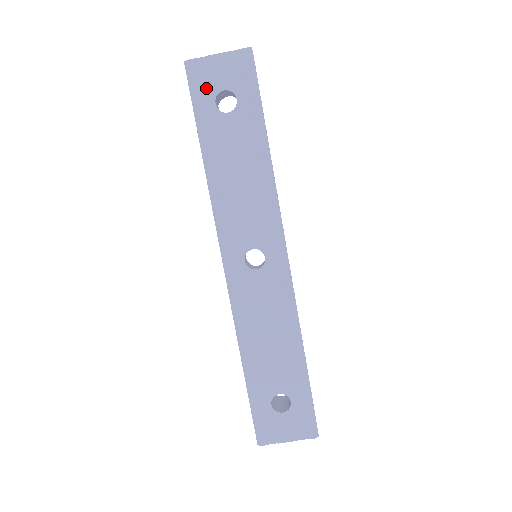
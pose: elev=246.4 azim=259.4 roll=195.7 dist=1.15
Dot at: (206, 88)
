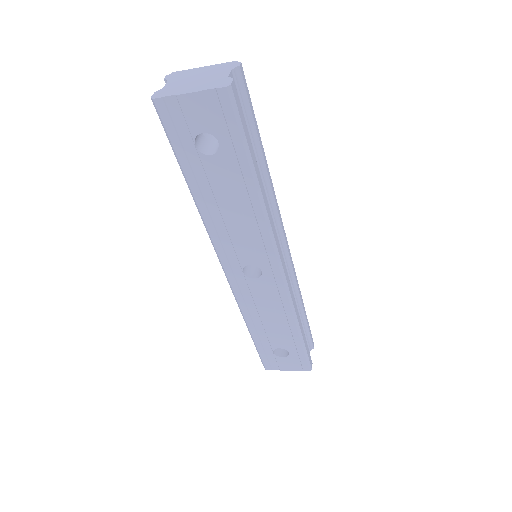
Dot at: (182, 129)
